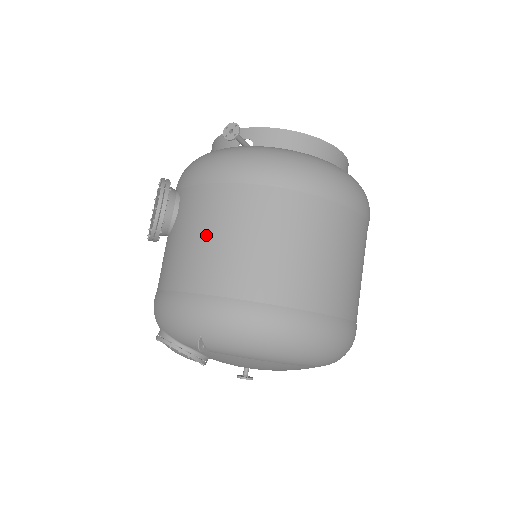
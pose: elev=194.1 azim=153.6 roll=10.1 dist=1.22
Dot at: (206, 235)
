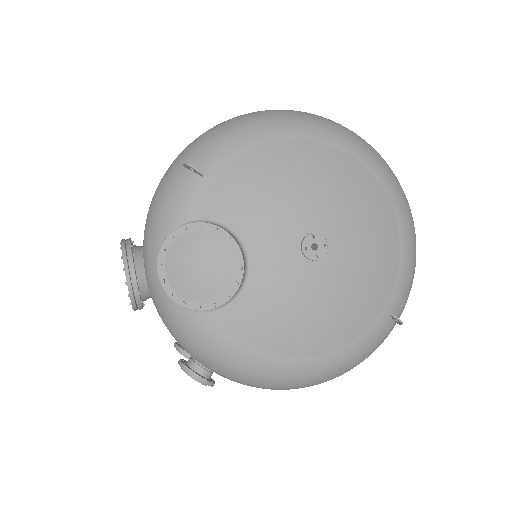
Dot at: occluded
